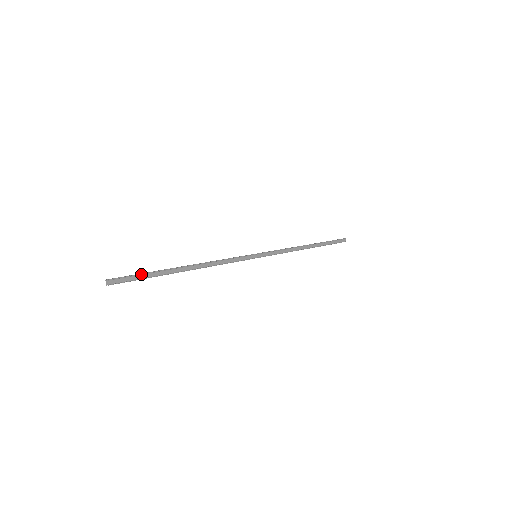
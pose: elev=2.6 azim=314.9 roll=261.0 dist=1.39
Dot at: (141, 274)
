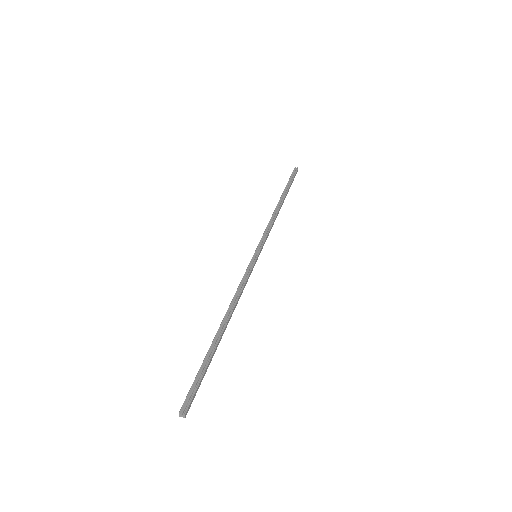
Dot at: (201, 377)
